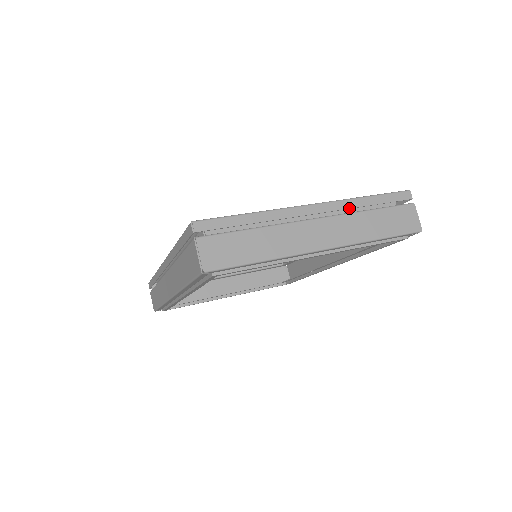
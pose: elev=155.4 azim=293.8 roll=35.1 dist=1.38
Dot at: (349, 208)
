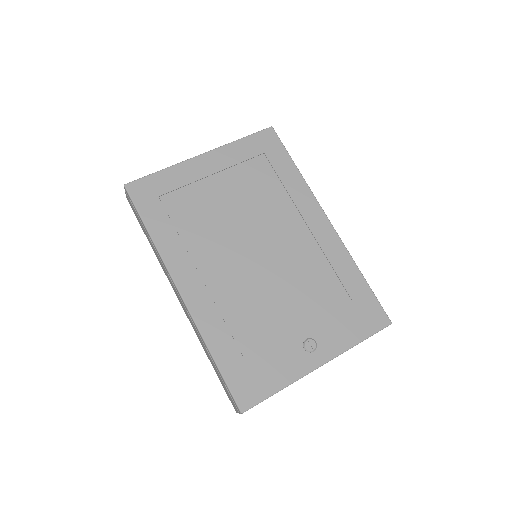
Dot at: occluded
